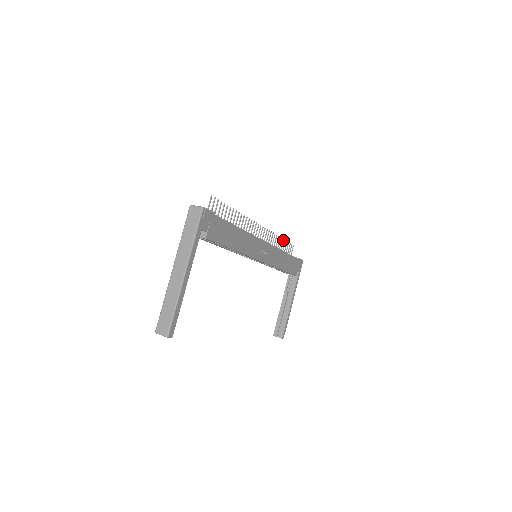
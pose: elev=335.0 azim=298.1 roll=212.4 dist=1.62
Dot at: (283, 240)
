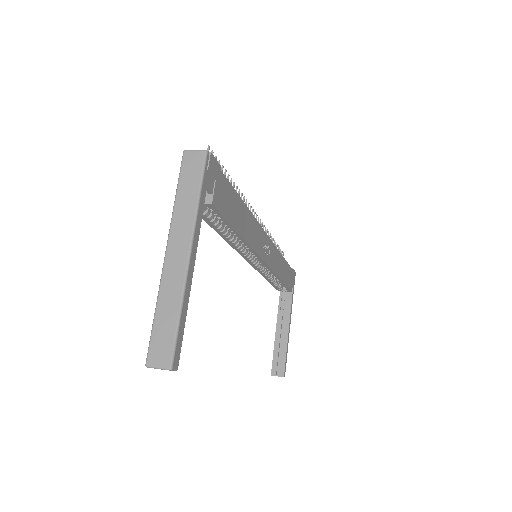
Dot at: (275, 243)
